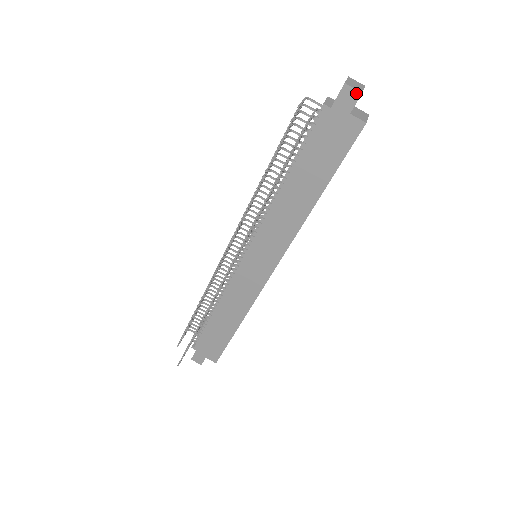
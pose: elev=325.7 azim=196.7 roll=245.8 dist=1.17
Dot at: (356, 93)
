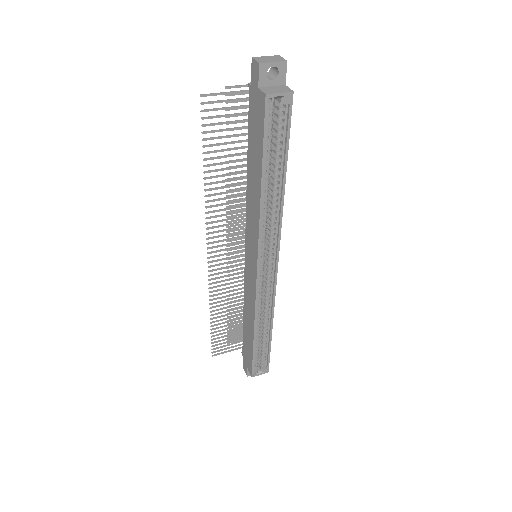
Dot at: (257, 65)
